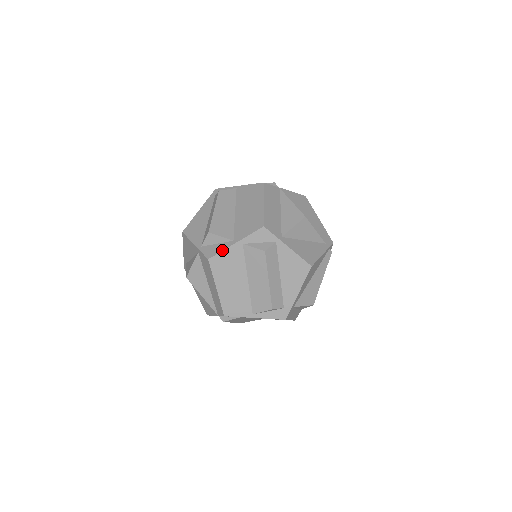
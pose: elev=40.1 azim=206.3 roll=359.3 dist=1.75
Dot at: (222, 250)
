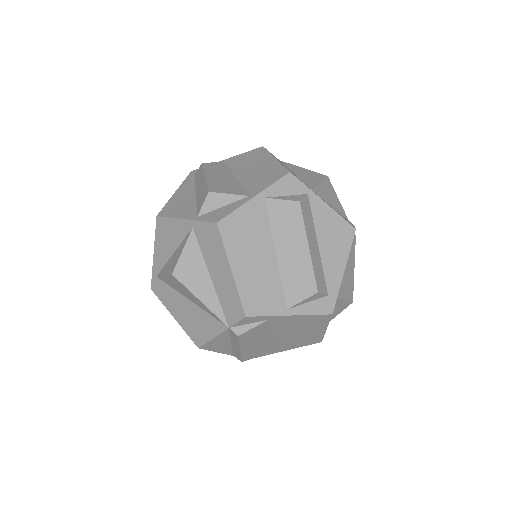
Dot at: (236, 208)
